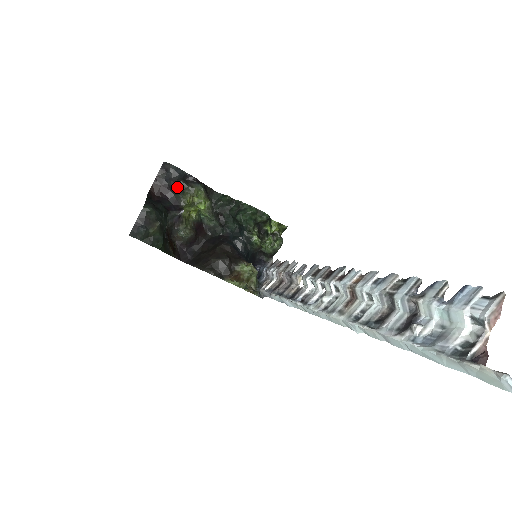
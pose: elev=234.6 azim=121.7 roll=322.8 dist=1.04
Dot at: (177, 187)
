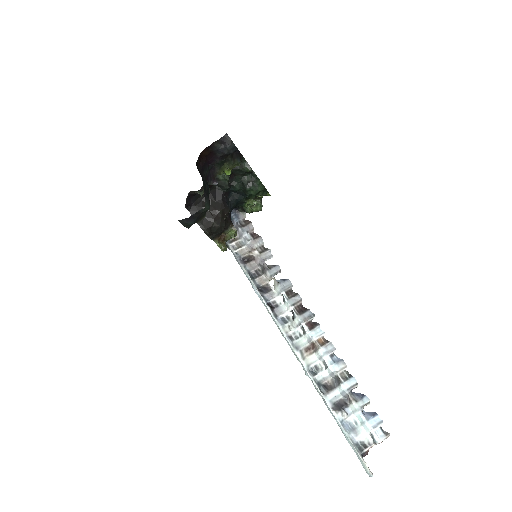
Dot at: (223, 159)
